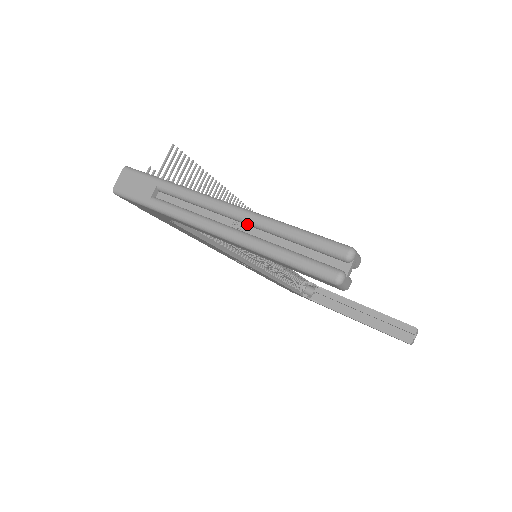
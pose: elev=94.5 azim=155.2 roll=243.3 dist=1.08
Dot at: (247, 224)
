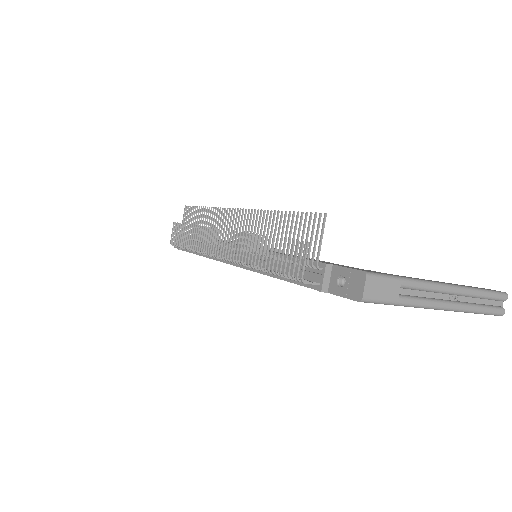
Dot at: (460, 296)
